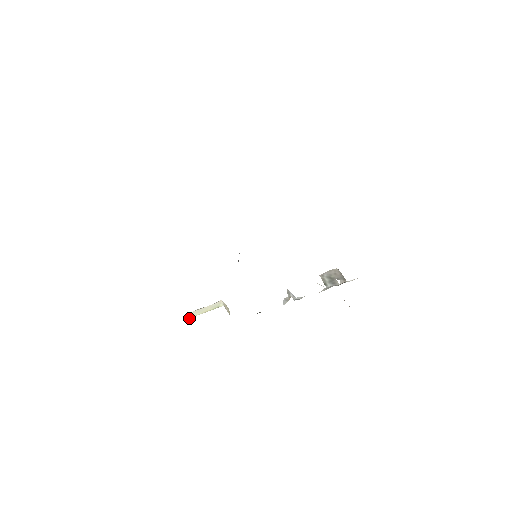
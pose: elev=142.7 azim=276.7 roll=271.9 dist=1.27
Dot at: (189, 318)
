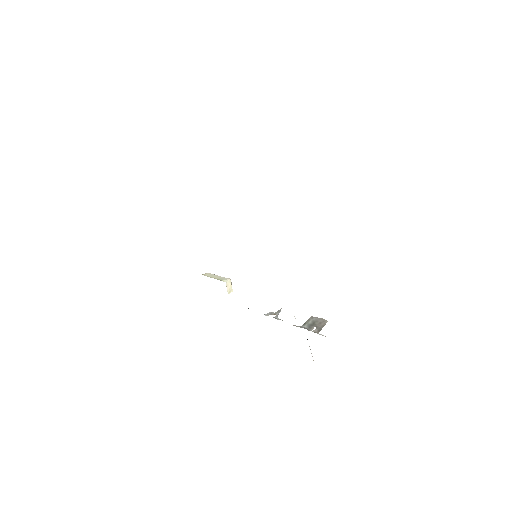
Dot at: occluded
